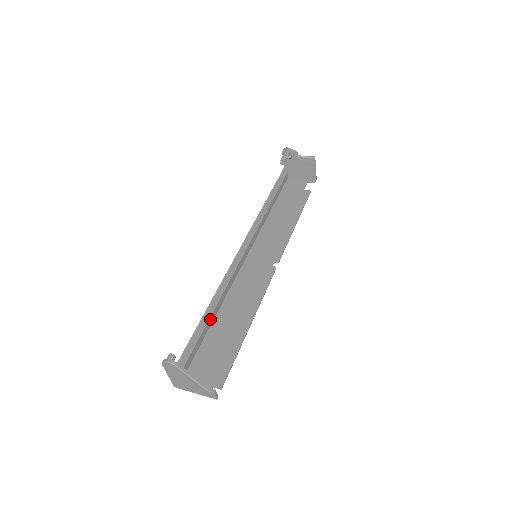
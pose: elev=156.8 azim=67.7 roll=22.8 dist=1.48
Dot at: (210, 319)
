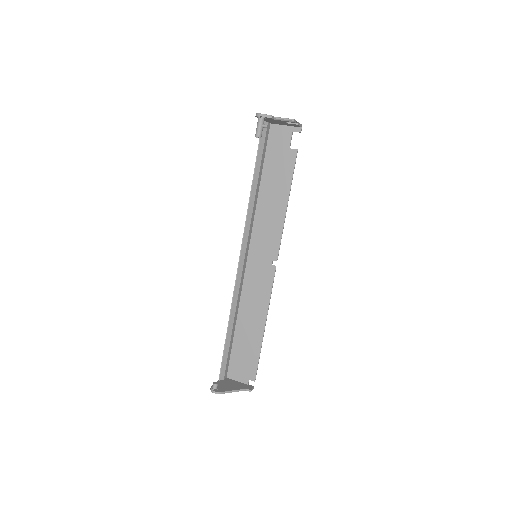
Dot at: (233, 327)
